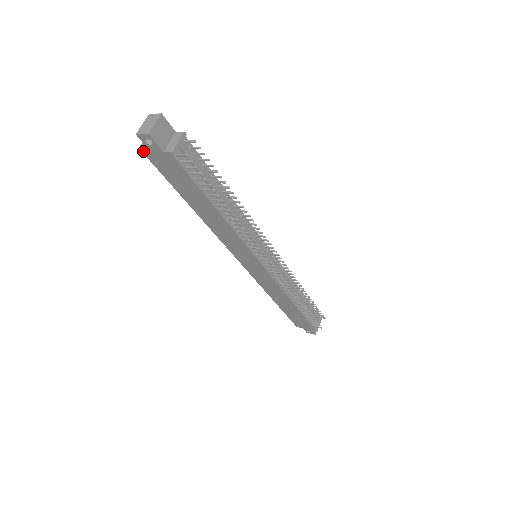
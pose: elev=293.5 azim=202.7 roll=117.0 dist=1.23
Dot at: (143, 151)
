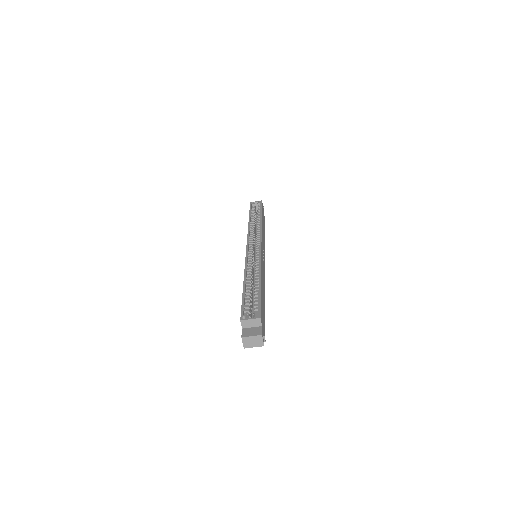
Dot at: (241, 320)
